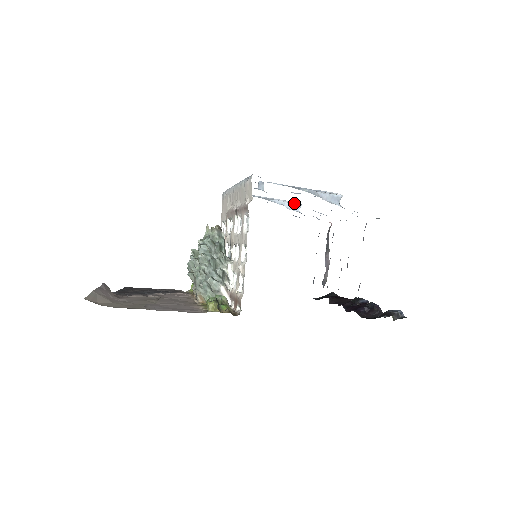
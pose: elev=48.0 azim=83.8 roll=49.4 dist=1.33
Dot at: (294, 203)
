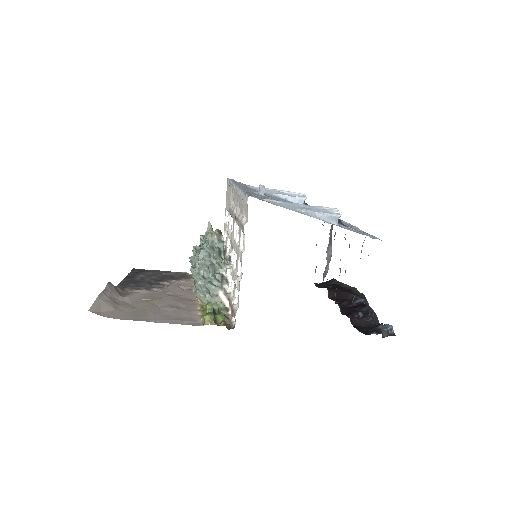
Dot at: (298, 197)
